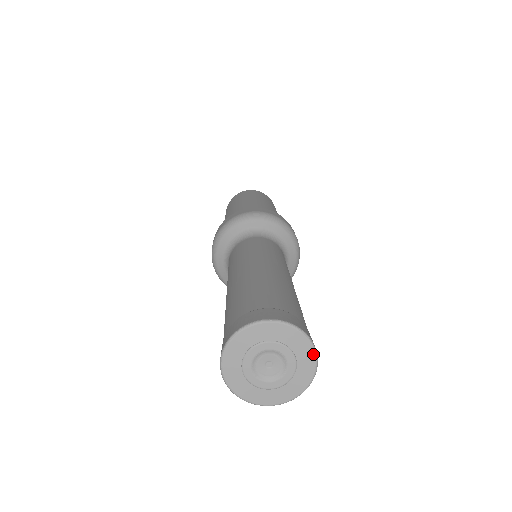
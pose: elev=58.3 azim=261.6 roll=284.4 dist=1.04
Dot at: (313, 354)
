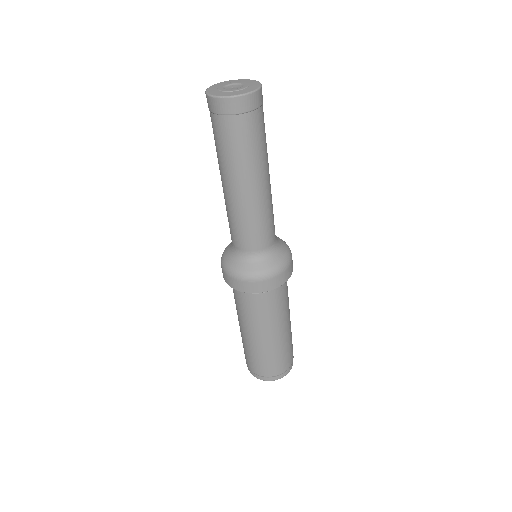
Dot at: (256, 81)
